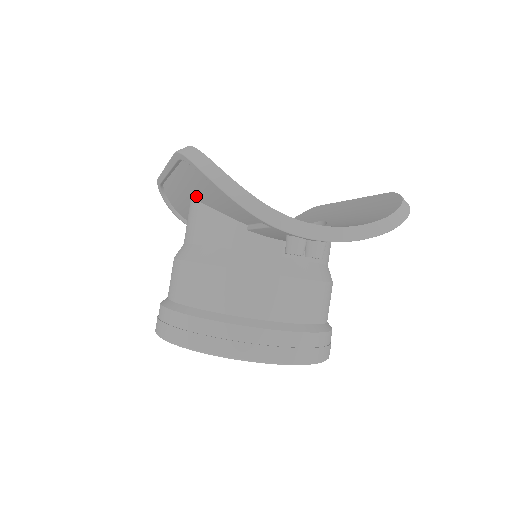
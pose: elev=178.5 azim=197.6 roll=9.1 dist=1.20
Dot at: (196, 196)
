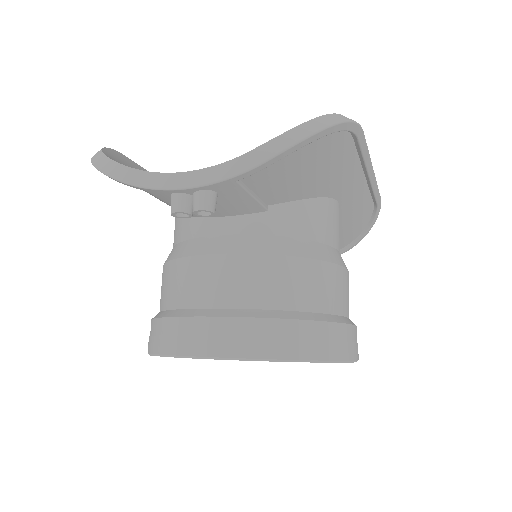
Dot at: occluded
